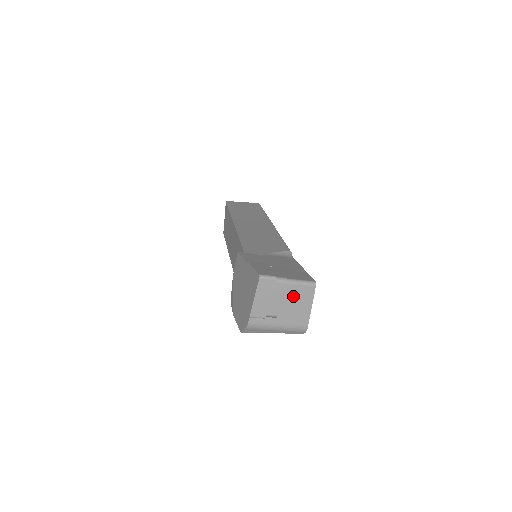
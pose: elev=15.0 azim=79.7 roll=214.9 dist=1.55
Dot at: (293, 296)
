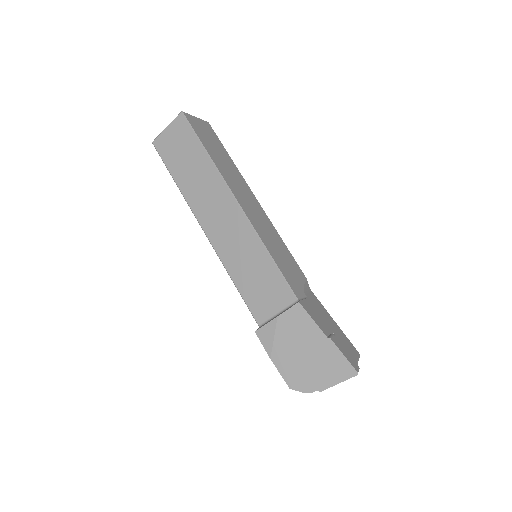
Dot at: occluded
